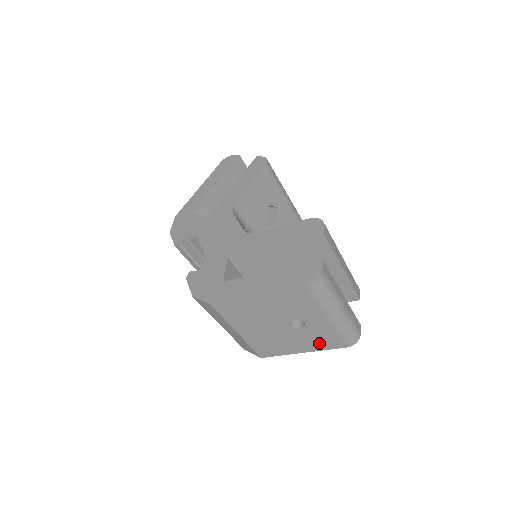
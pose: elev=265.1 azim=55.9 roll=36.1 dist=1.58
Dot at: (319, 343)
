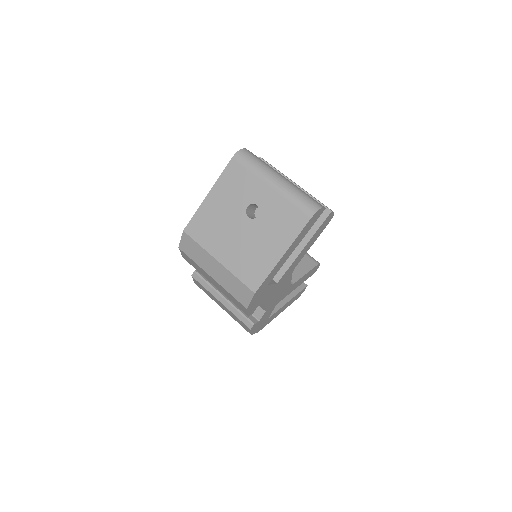
Dot at: (286, 229)
